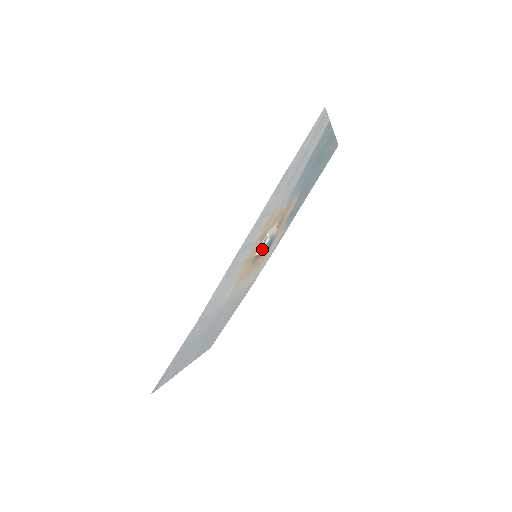
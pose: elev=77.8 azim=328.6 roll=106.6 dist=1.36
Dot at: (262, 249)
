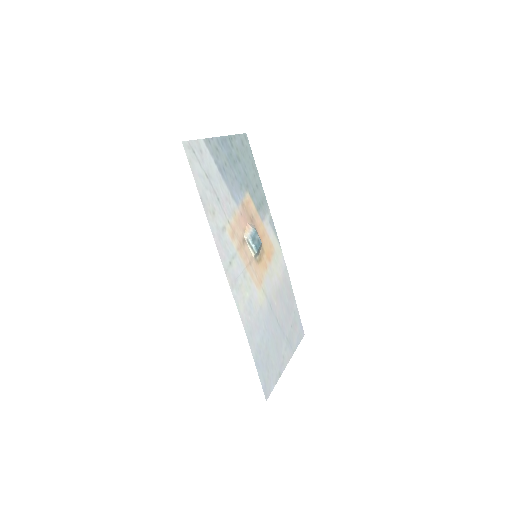
Dot at: (253, 249)
